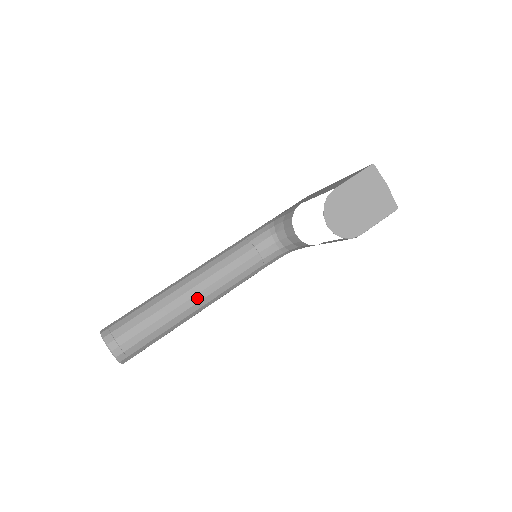
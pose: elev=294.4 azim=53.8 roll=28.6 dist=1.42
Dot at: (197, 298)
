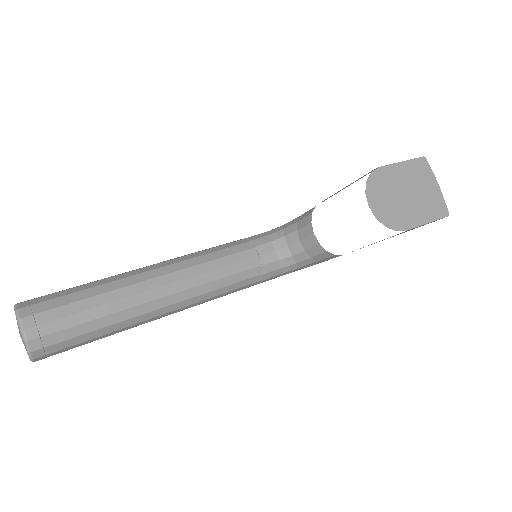
Dot at: (168, 289)
